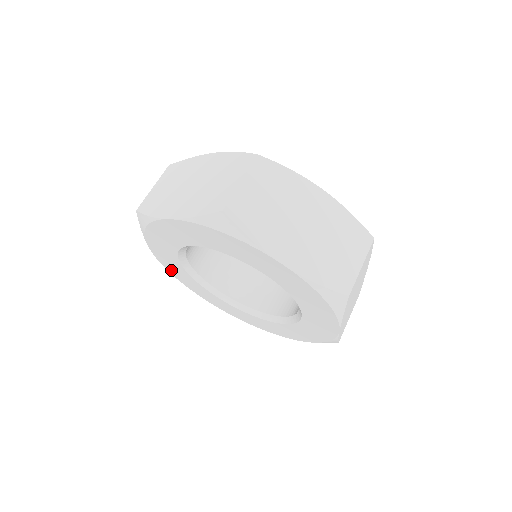
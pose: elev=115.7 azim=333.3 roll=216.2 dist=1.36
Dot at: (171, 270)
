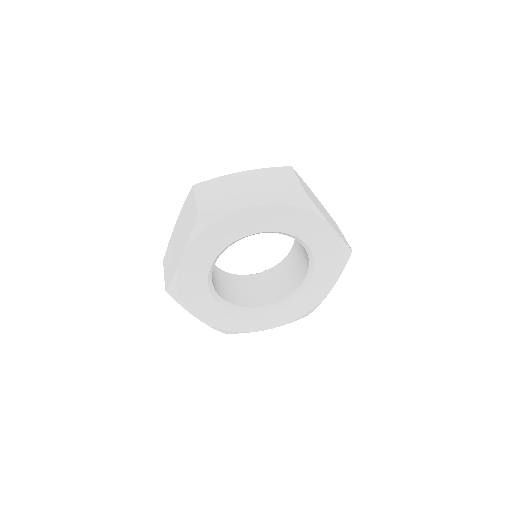
Dot at: (184, 283)
